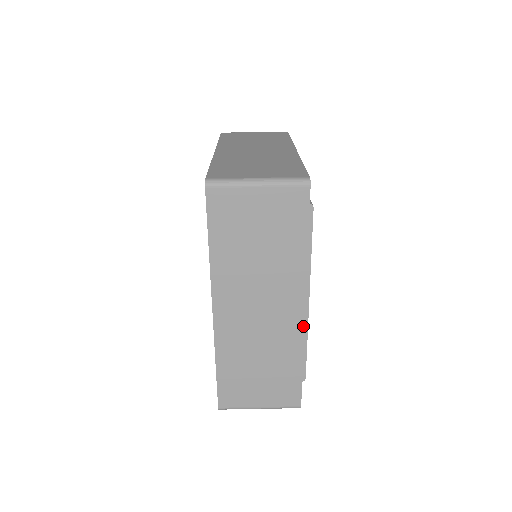
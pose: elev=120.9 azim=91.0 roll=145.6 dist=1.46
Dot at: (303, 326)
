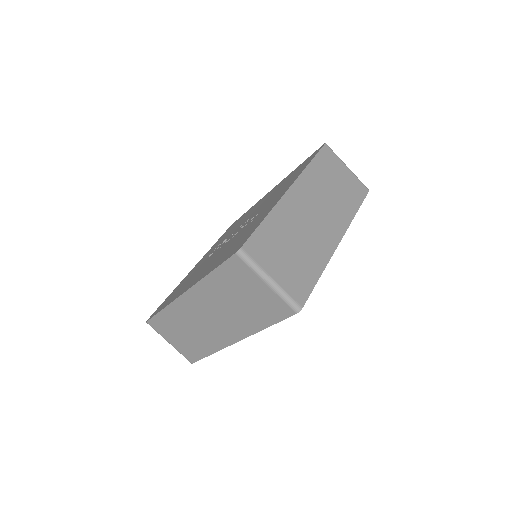
Dot at: (227, 346)
